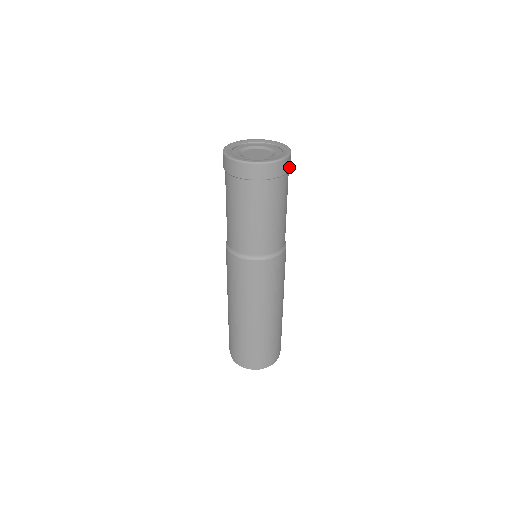
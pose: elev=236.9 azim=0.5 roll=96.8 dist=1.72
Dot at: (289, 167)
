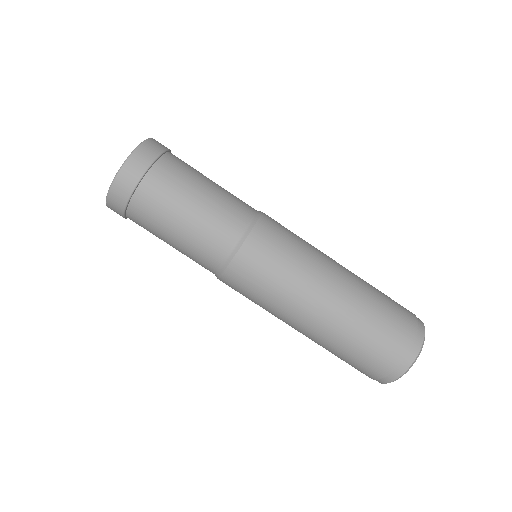
Dot at: occluded
